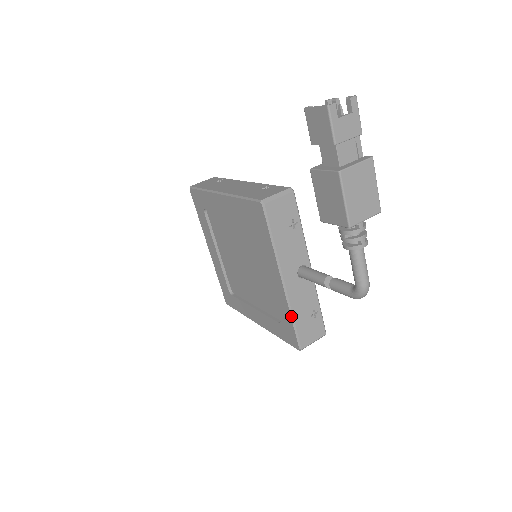
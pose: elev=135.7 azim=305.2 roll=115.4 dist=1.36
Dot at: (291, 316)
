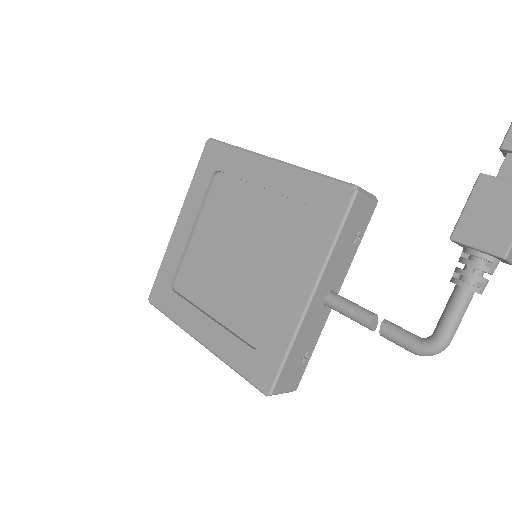
Dot at: (290, 344)
